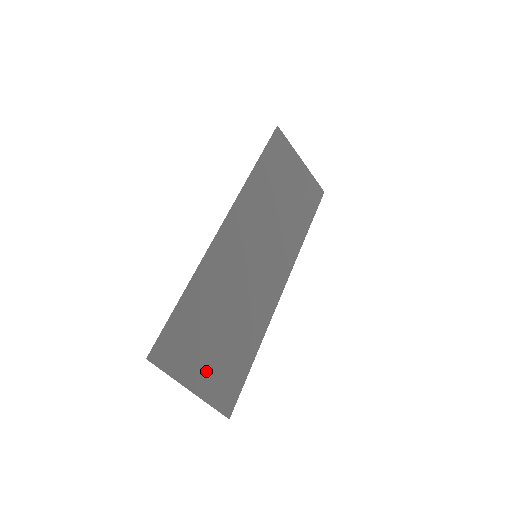
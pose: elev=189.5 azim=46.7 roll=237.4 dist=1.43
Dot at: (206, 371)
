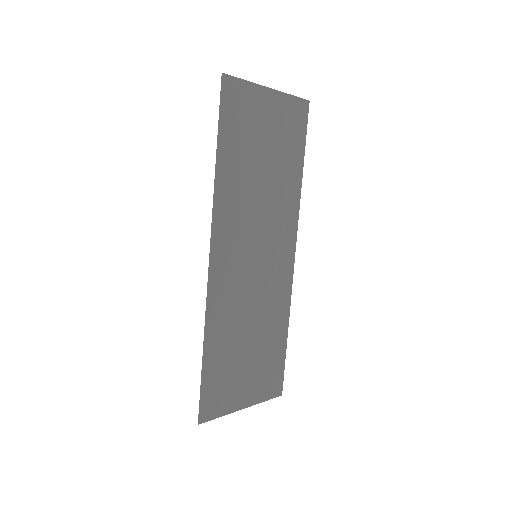
Dot at: (249, 386)
